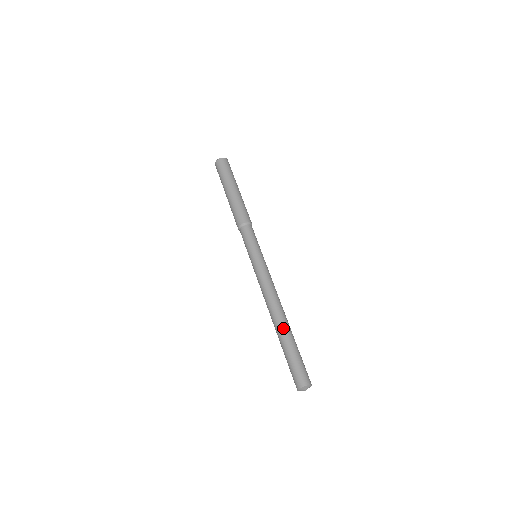
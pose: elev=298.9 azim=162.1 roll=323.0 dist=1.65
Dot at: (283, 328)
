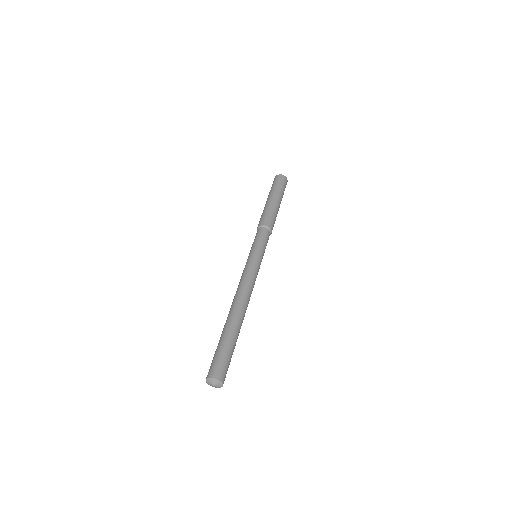
Dot at: (231, 319)
